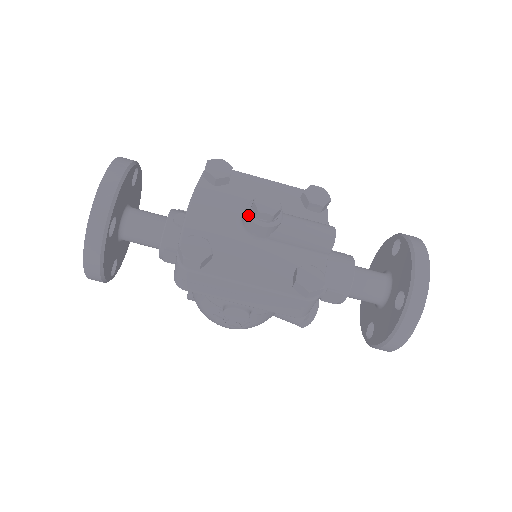
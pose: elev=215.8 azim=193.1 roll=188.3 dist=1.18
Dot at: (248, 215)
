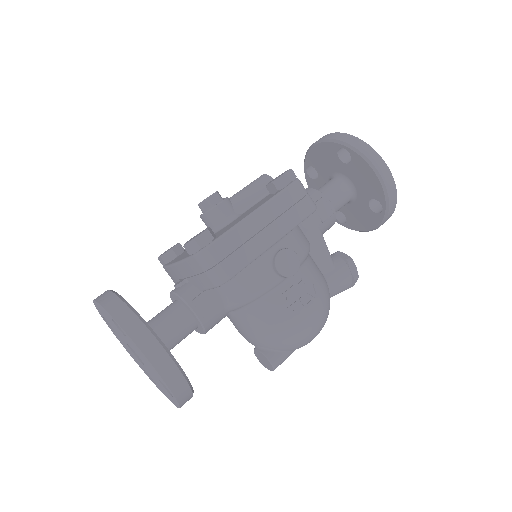
Dot at: (206, 213)
